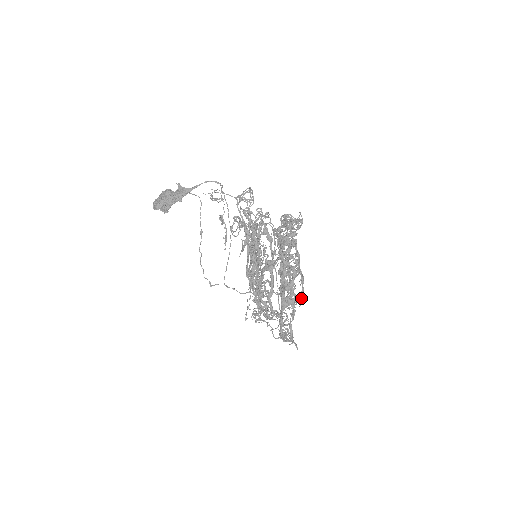
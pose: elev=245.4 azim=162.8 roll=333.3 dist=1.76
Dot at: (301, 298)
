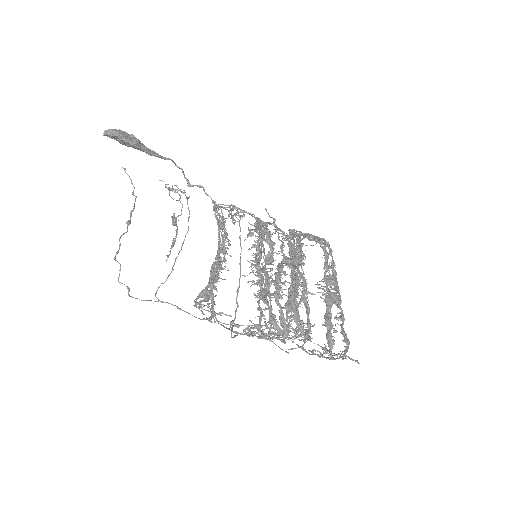
Dot at: occluded
